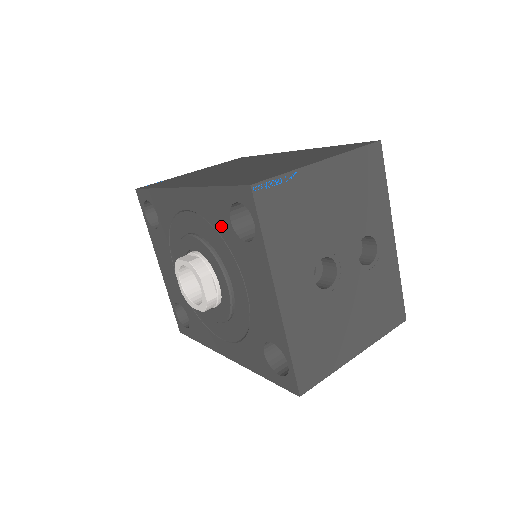
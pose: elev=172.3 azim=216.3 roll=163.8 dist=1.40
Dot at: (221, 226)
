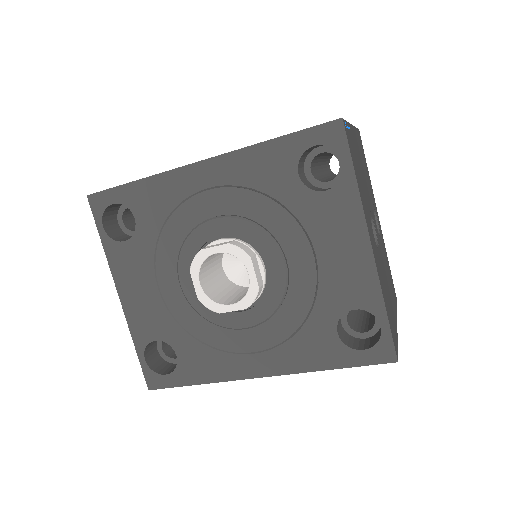
Dot at: (278, 186)
